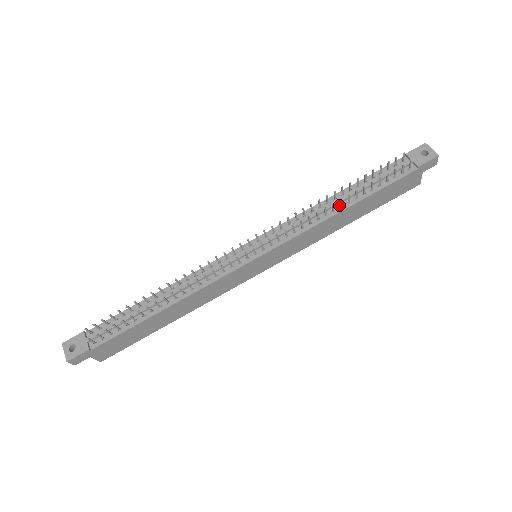
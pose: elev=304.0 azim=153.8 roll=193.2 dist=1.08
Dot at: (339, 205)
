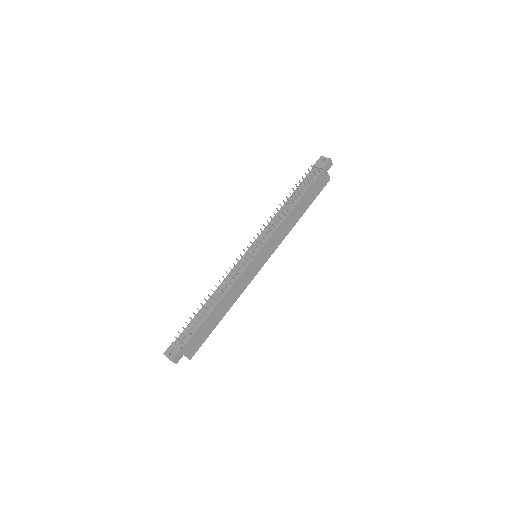
Dot at: (289, 207)
